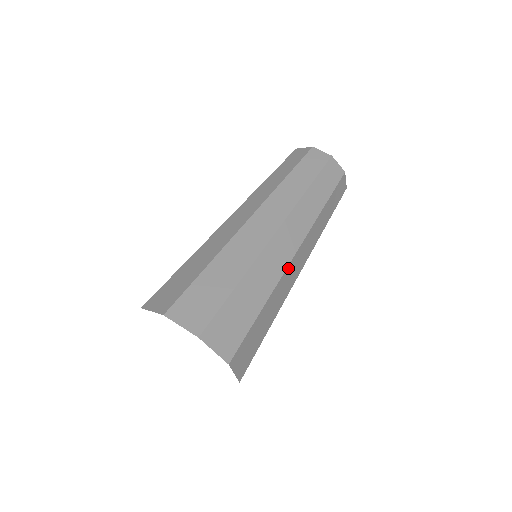
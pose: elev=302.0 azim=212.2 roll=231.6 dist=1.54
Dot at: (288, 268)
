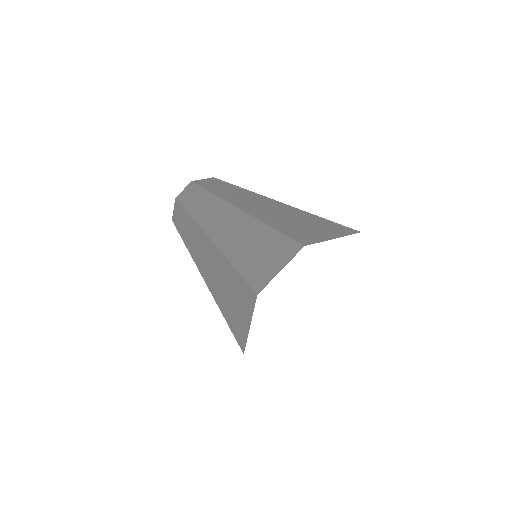
Dot at: occluded
